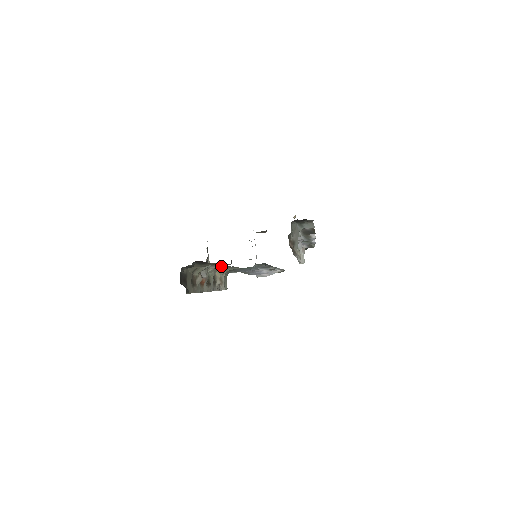
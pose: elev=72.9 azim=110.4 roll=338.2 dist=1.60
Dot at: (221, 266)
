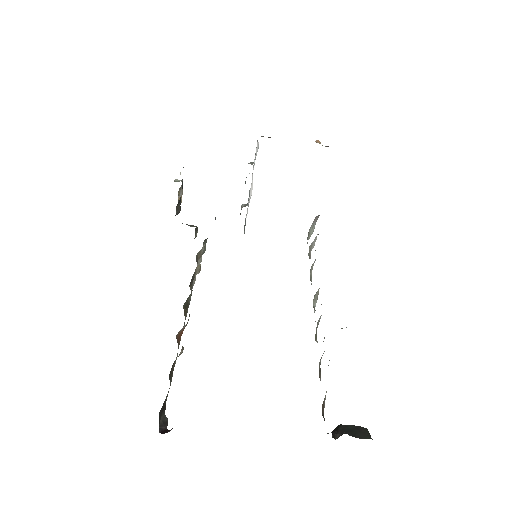
Dot at: occluded
